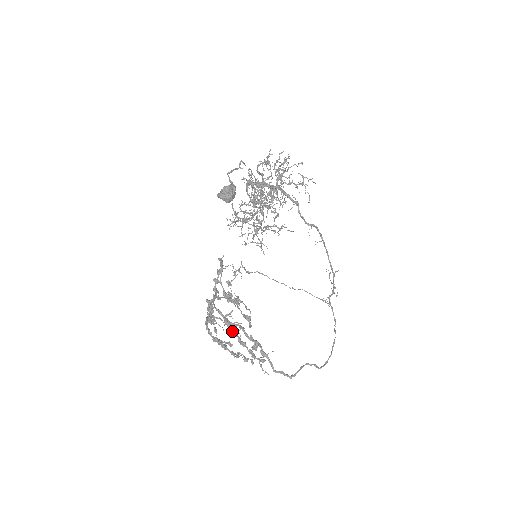
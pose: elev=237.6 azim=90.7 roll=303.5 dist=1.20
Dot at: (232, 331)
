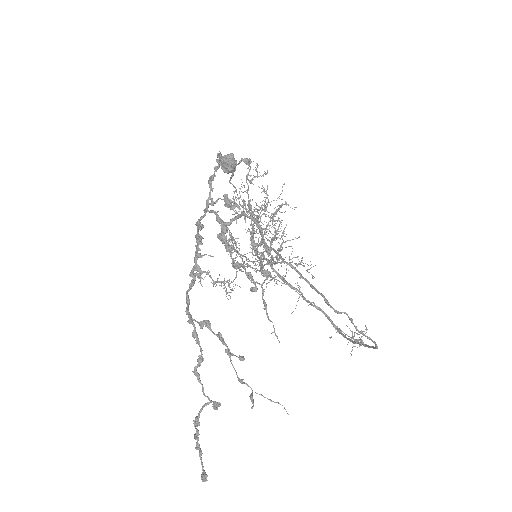
Dot at: (225, 244)
